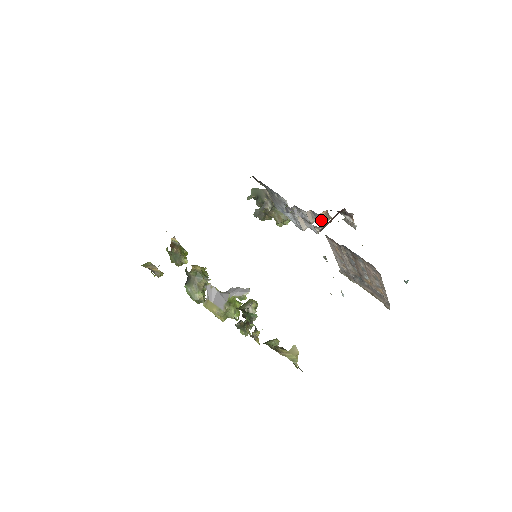
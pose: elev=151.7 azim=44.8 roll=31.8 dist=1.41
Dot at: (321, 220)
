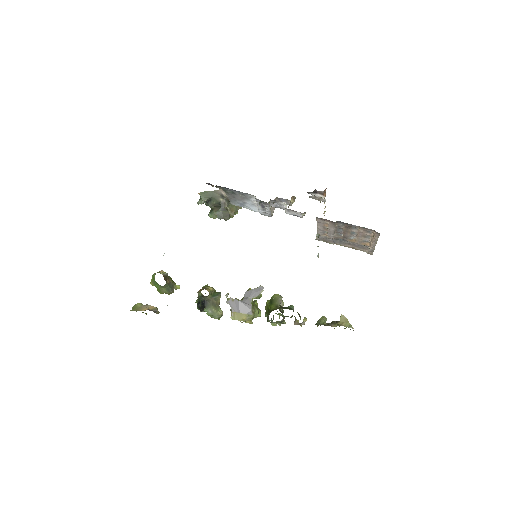
Dot at: (288, 203)
